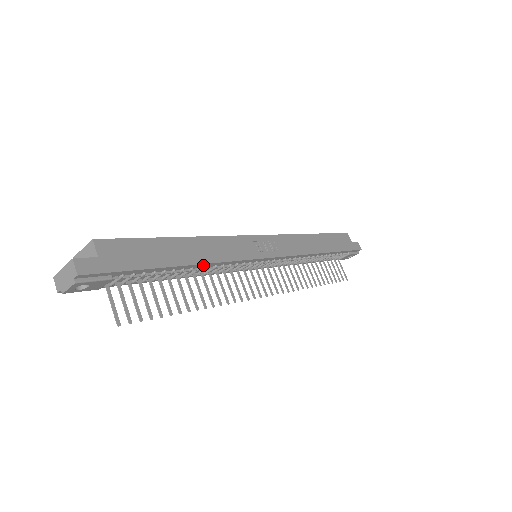
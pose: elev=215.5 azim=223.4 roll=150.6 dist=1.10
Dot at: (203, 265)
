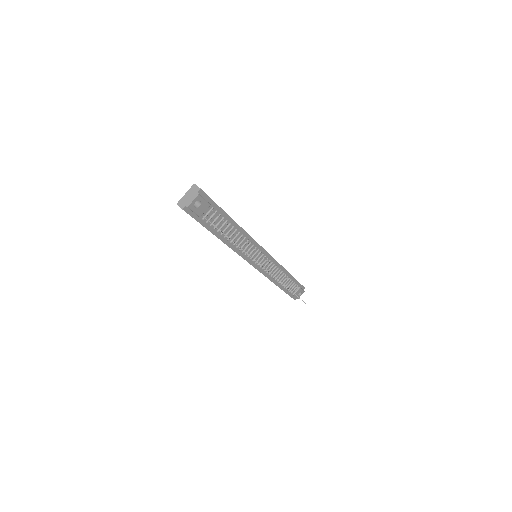
Dot at: (241, 231)
